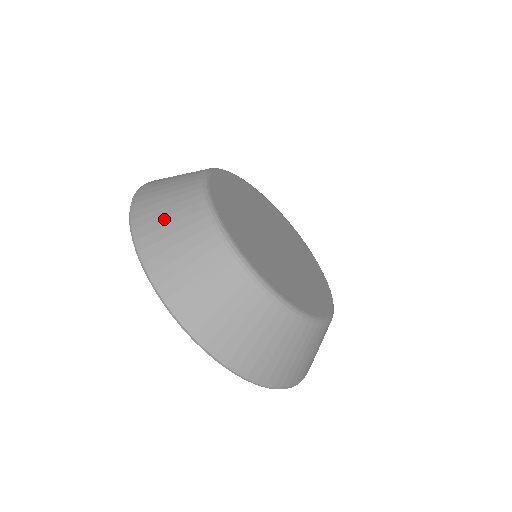
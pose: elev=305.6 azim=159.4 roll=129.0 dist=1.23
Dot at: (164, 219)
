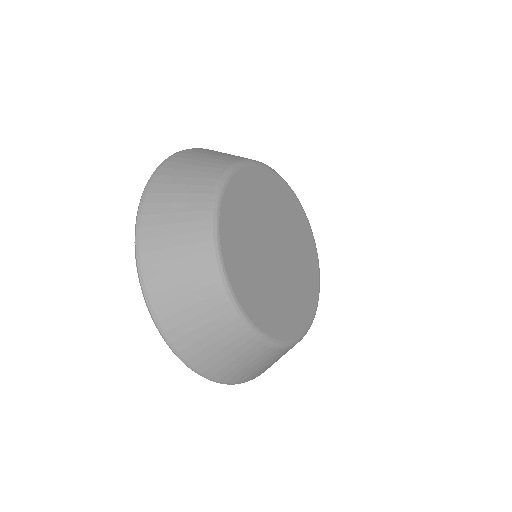
Dot at: occluded
